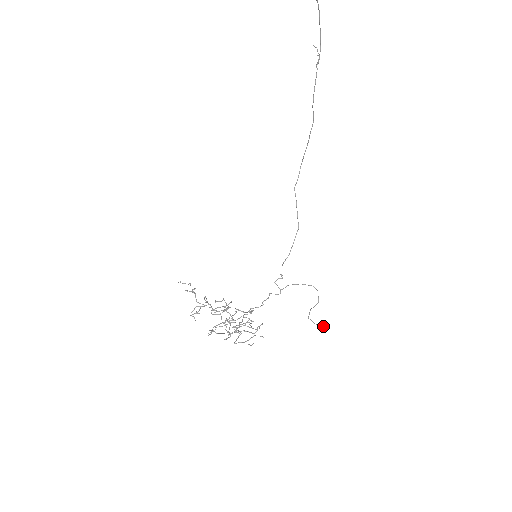
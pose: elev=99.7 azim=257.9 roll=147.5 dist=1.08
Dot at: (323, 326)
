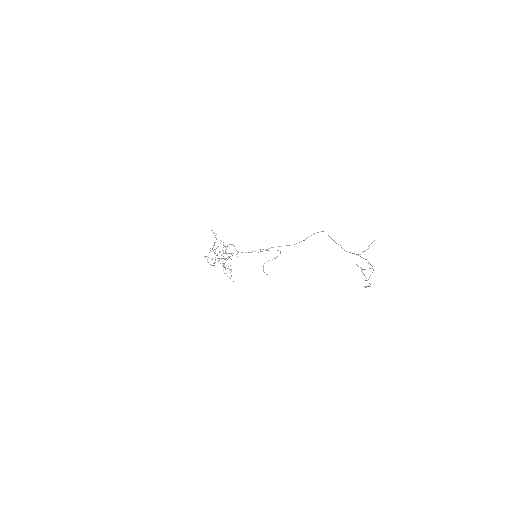
Dot at: (266, 274)
